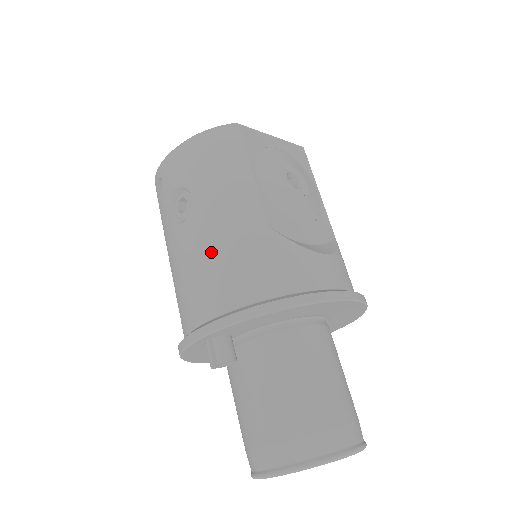
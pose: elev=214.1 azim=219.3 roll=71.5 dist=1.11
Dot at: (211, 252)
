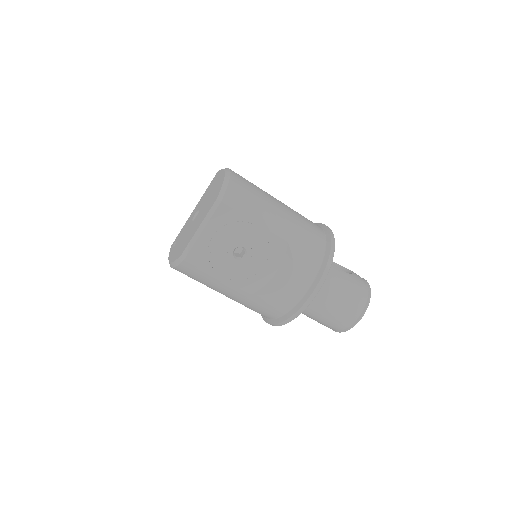
Dot at: occluded
